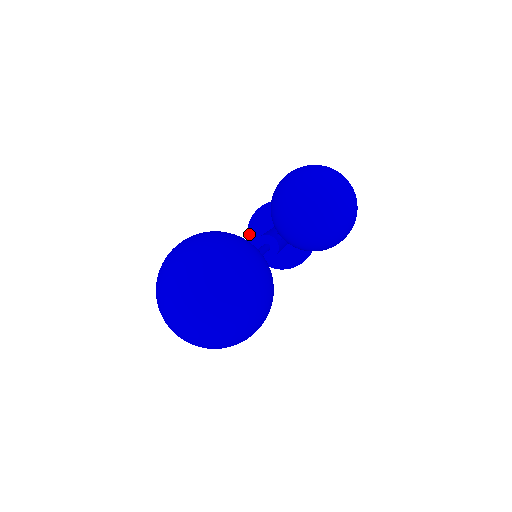
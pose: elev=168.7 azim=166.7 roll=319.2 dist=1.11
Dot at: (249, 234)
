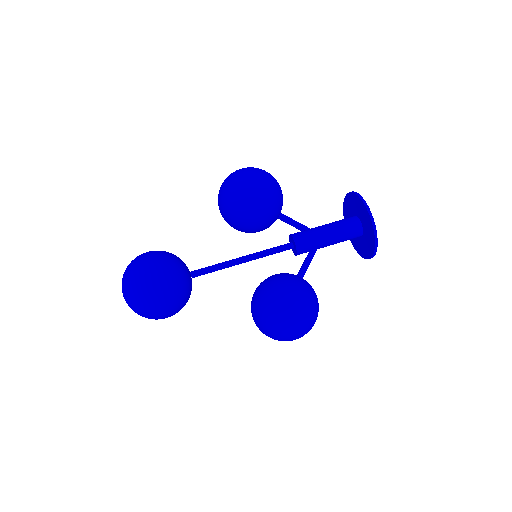
Dot at: (357, 197)
